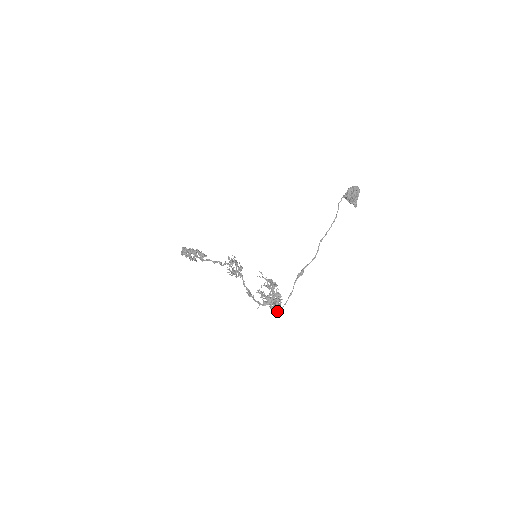
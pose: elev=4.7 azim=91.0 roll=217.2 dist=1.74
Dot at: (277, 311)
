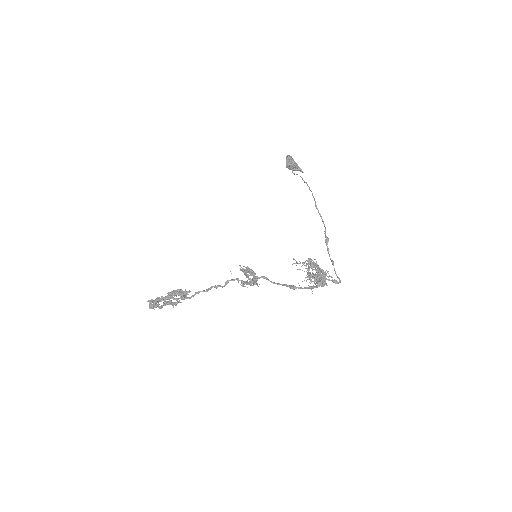
Dot at: (337, 282)
